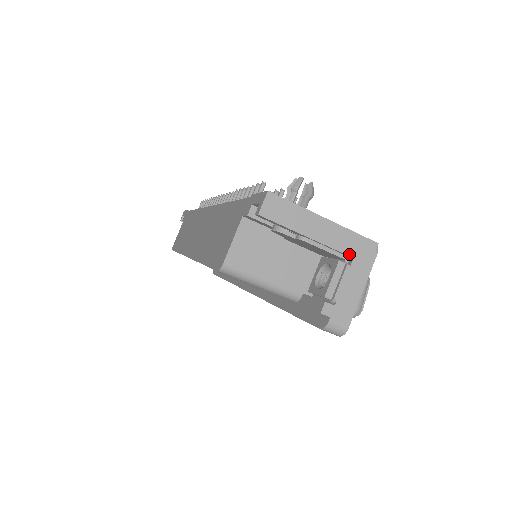
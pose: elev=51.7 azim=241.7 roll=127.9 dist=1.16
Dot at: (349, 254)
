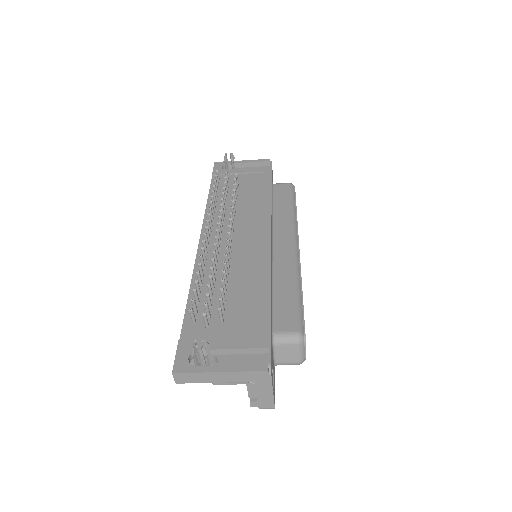
Dot at: (250, 381)
